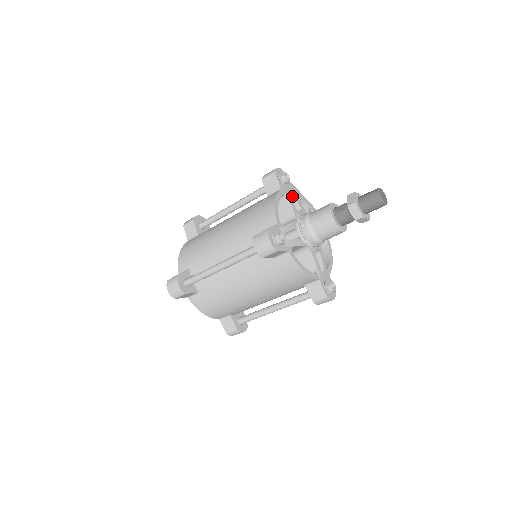
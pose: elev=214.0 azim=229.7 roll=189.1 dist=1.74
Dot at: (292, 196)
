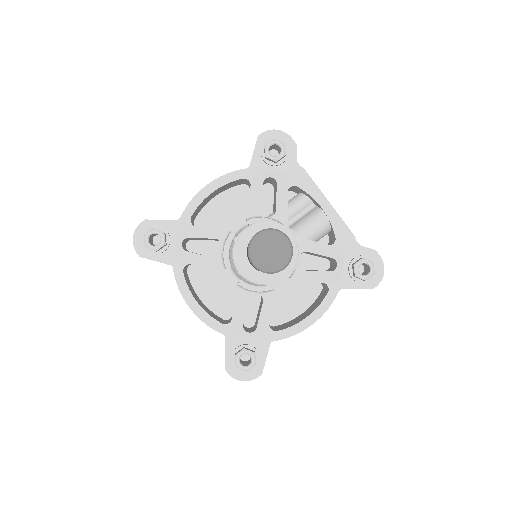
Dot at: (276, 186)
